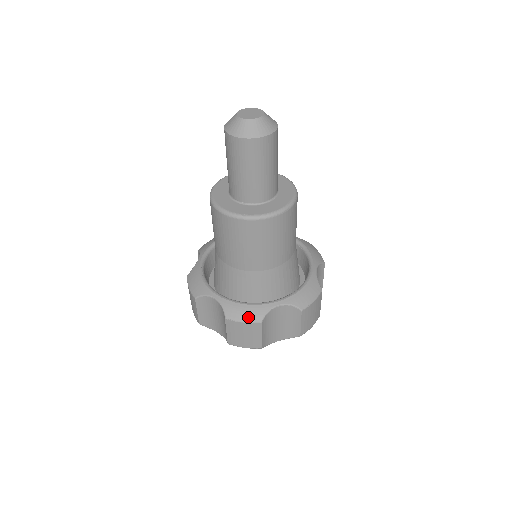
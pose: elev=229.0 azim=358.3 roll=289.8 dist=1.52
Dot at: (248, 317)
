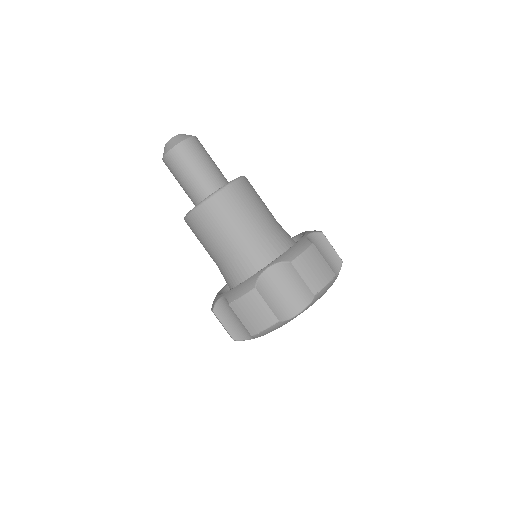
Dot at: (244, 290)
